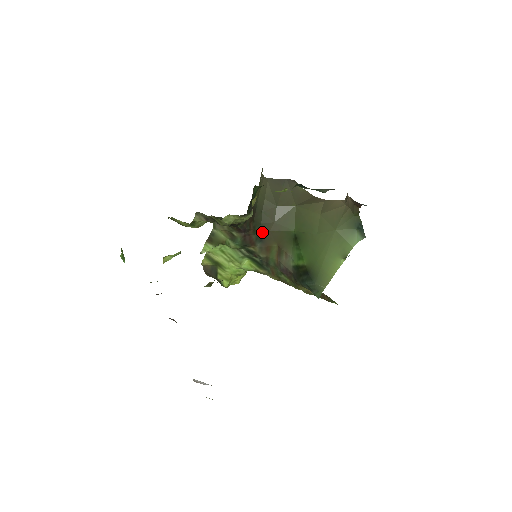
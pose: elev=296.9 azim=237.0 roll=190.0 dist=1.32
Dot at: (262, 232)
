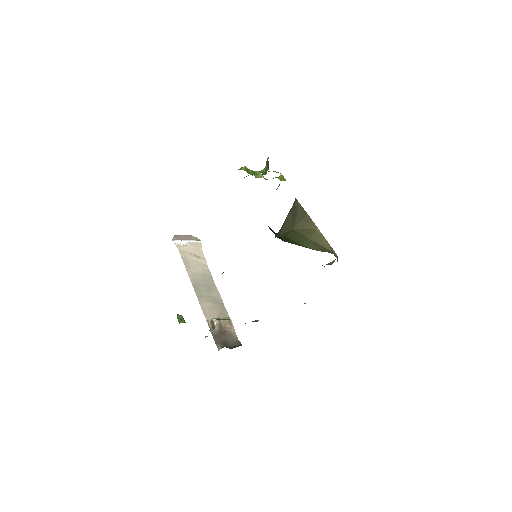
Dot at: occluded
